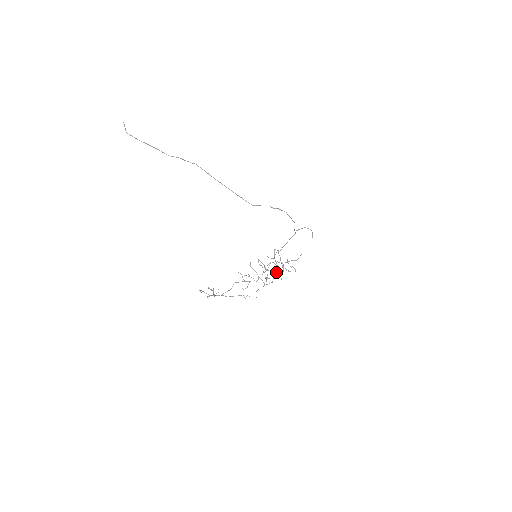
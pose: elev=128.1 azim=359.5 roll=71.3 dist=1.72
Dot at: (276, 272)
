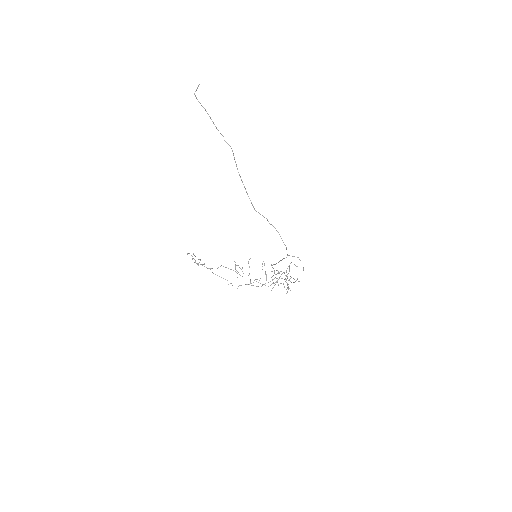
Dot at: (270, 281)
